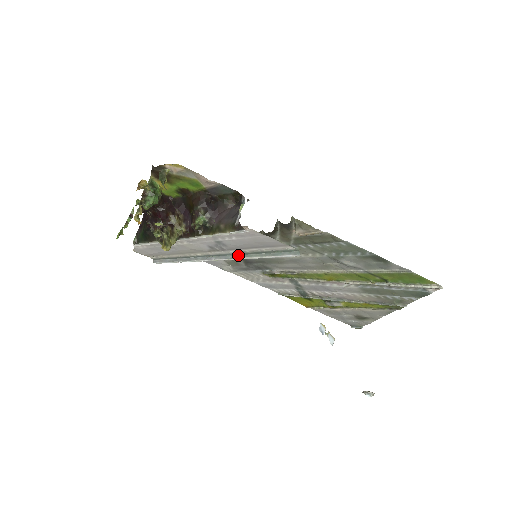
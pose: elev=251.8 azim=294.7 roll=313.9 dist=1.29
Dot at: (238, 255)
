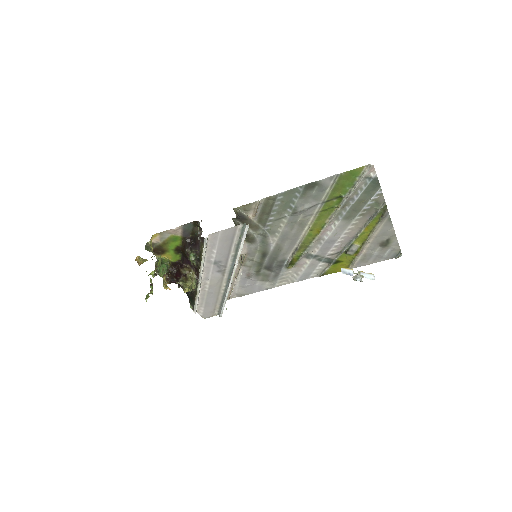
Dot at: (235, 262)
